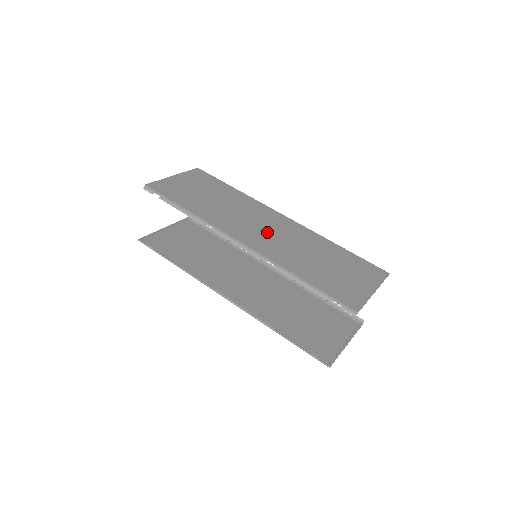
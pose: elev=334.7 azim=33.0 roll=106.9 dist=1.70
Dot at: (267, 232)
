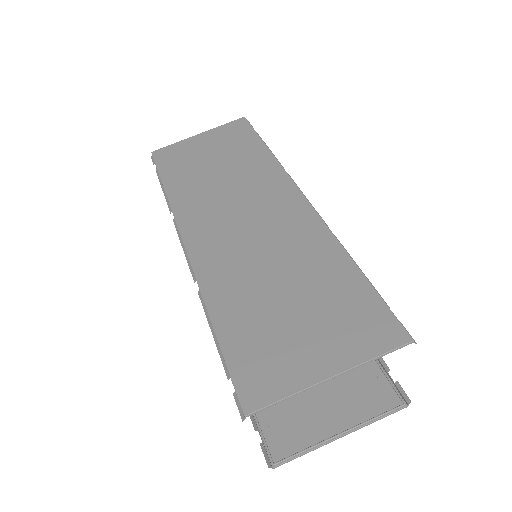
Dot at: (241, 227)
